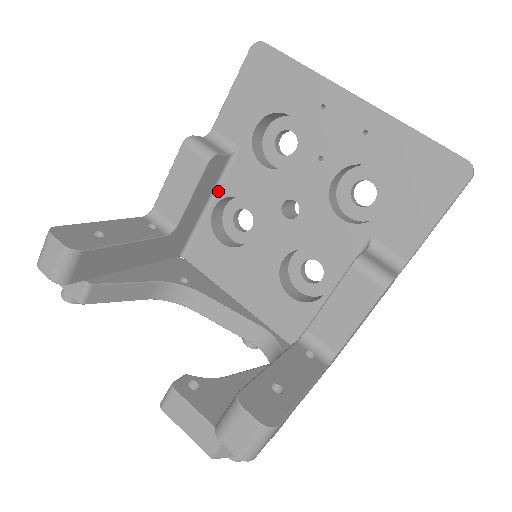
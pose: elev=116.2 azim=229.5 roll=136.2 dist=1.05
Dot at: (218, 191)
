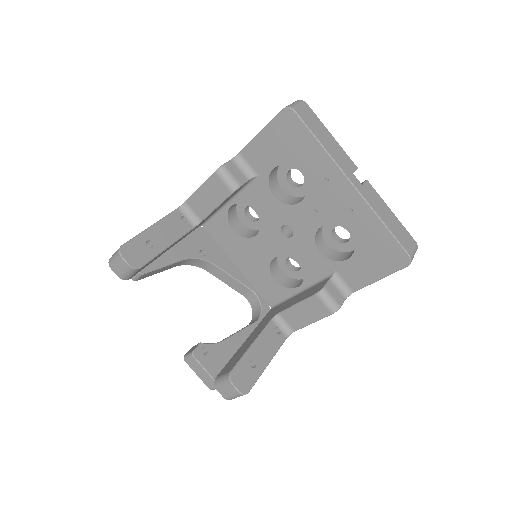
Dot at: (237, 197)
